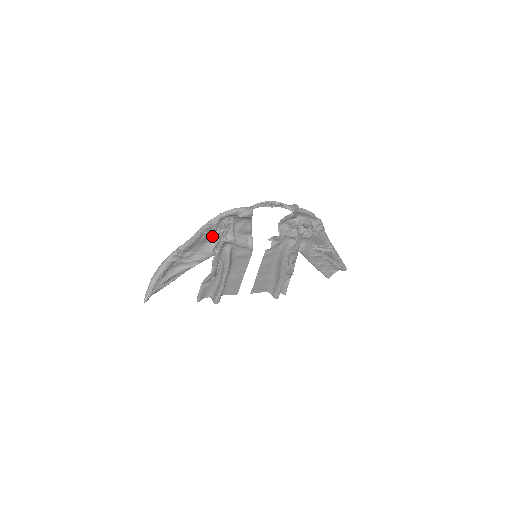
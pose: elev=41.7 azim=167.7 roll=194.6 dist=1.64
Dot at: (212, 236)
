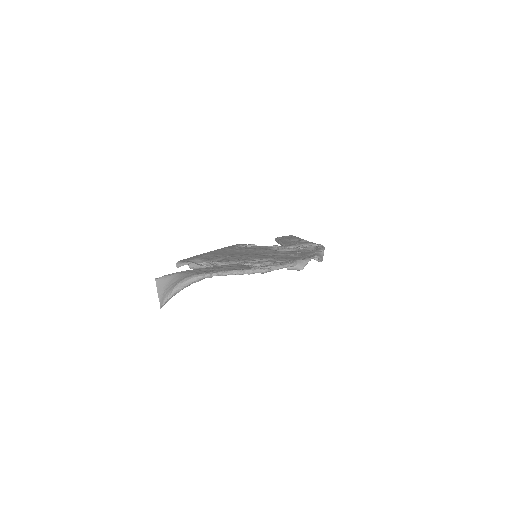
Dot at: (248, 266)
